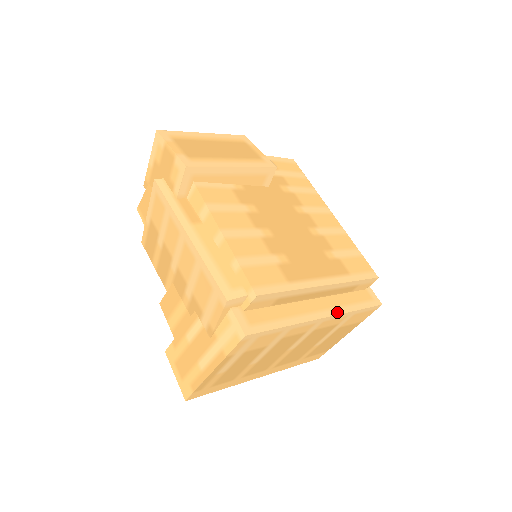
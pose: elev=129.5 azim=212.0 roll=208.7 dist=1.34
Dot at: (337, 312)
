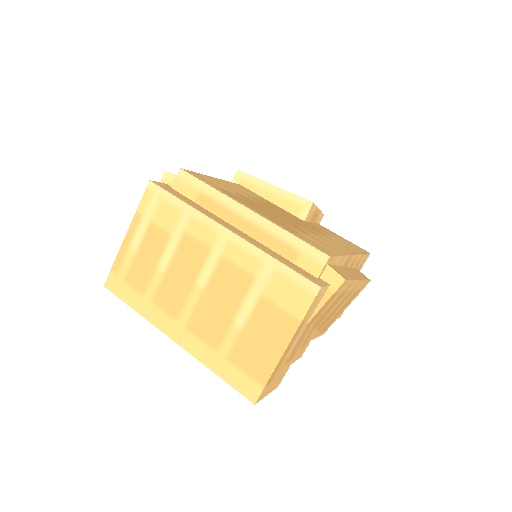
Dot at: (248, 241)
